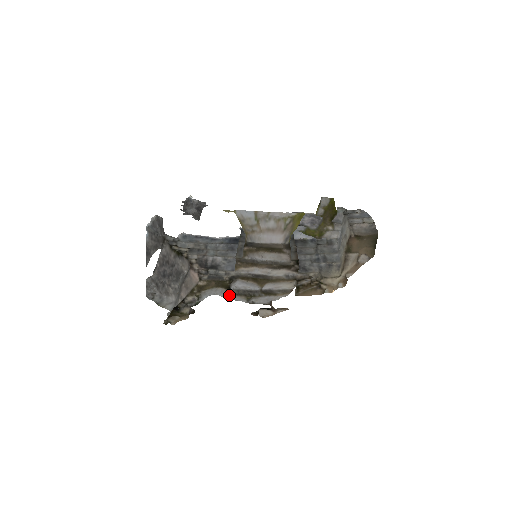
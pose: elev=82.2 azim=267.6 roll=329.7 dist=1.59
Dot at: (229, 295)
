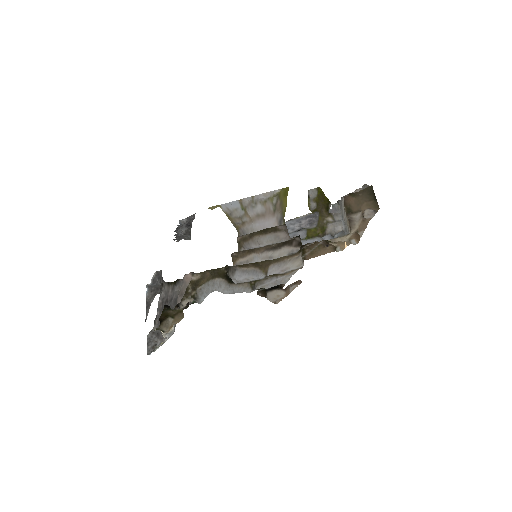
Dot at: (229, 288)
